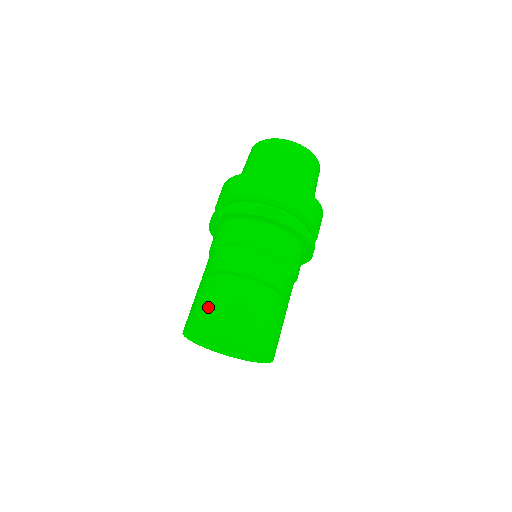
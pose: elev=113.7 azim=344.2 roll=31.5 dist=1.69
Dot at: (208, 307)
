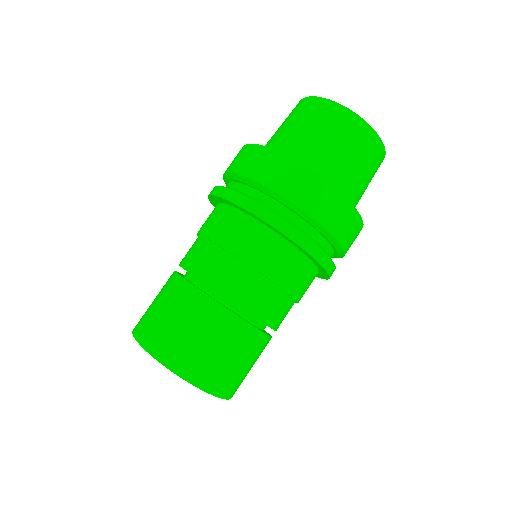
Dot at: (190, 342)
